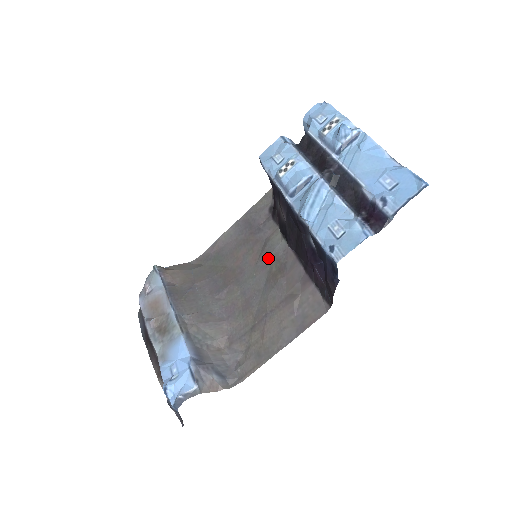
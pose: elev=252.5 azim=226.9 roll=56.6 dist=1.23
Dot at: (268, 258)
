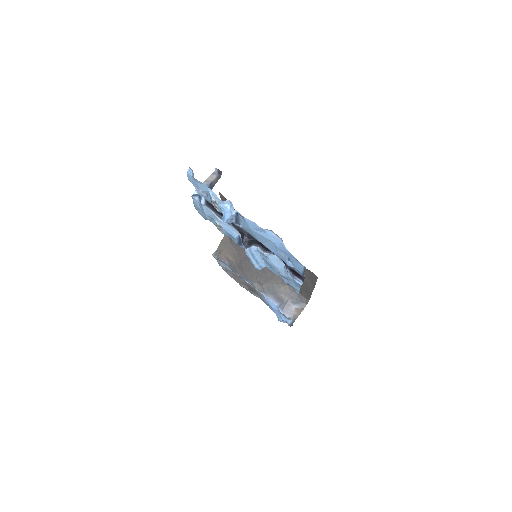
Dot at: occluded
